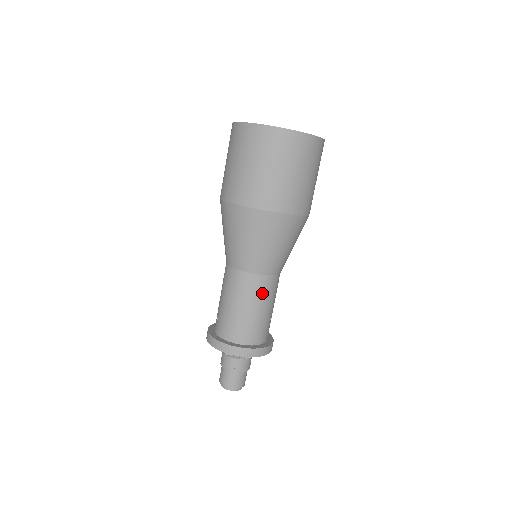
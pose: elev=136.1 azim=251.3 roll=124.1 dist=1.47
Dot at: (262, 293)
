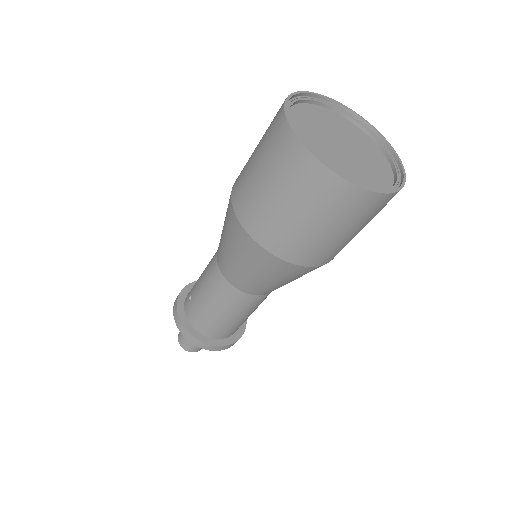
Dot at: (245, 307)
